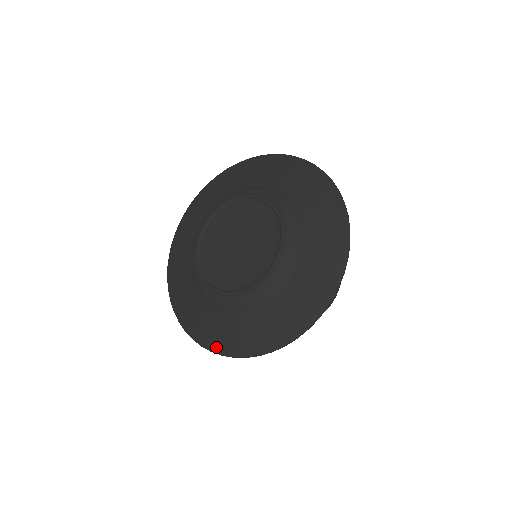
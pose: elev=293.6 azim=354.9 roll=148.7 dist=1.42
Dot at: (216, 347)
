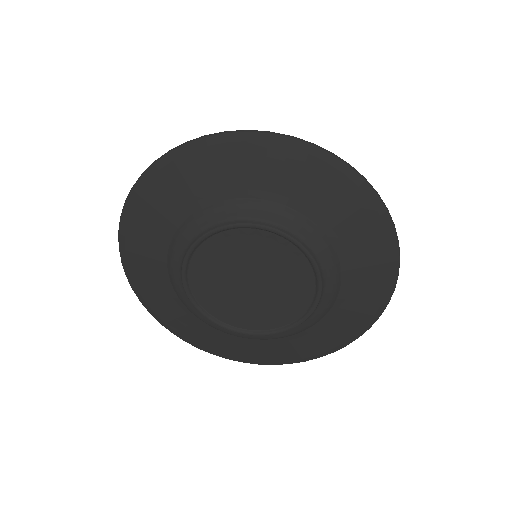
Dot at: (309, 358)
